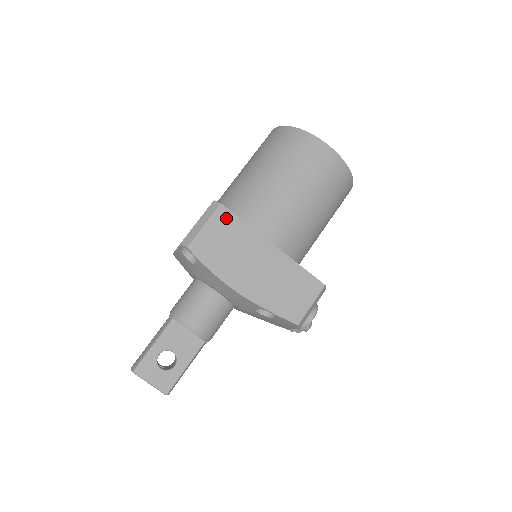
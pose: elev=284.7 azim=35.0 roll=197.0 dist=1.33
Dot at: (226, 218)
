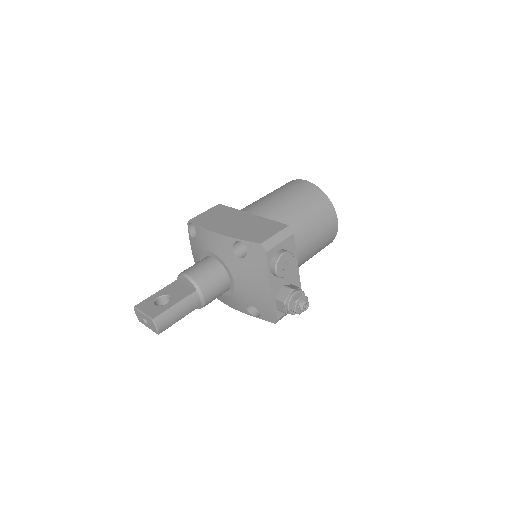
Dot at: (220, 208)
